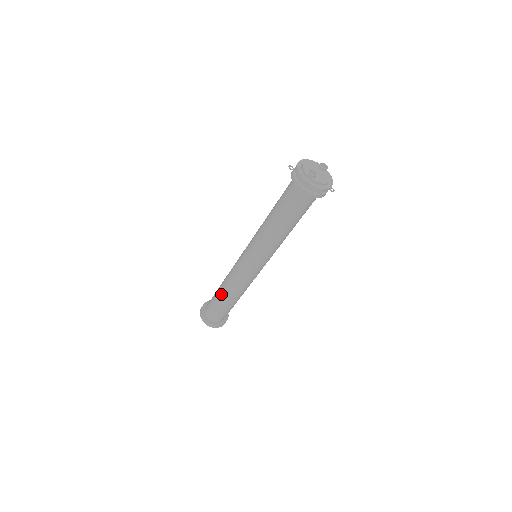
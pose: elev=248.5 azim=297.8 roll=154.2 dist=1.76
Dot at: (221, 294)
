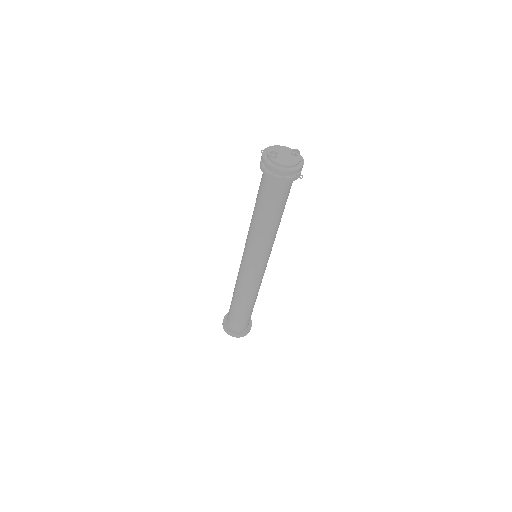
Dot at: (233, 296)
